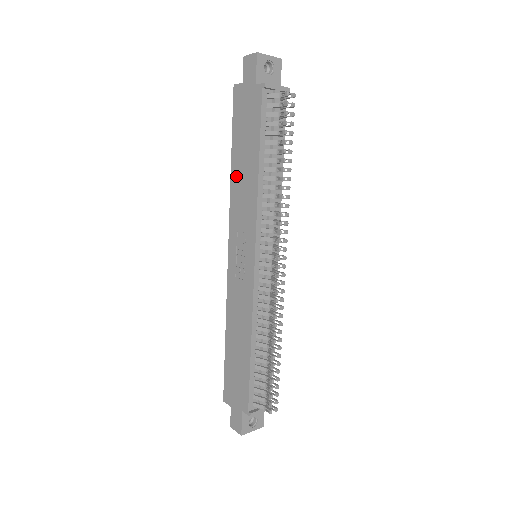
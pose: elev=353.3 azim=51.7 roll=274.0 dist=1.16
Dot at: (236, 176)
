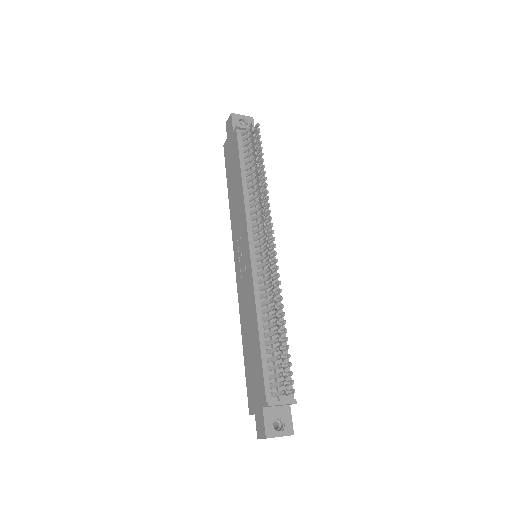
Dot at: (232, 201)
